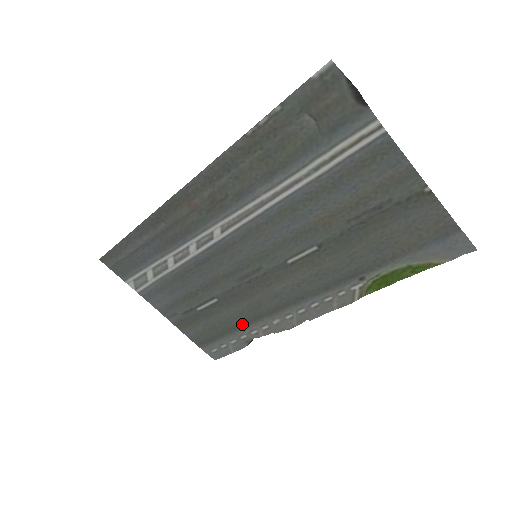
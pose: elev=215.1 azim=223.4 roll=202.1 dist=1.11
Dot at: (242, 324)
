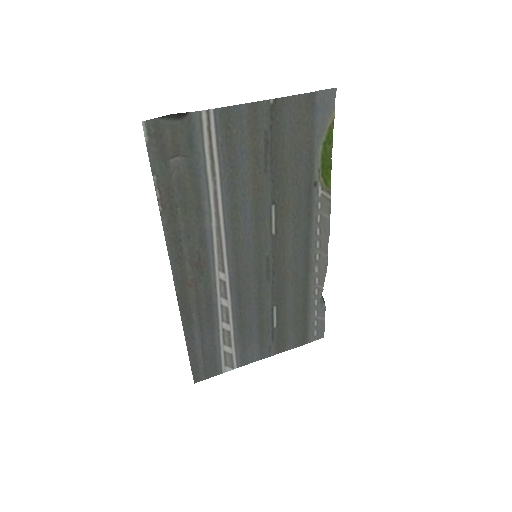
Dot at: (305, 298)
